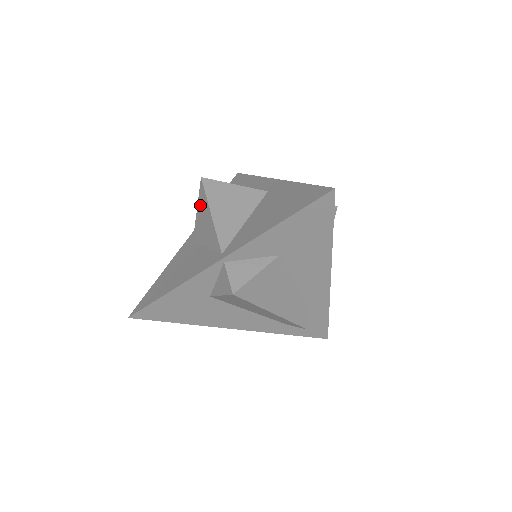
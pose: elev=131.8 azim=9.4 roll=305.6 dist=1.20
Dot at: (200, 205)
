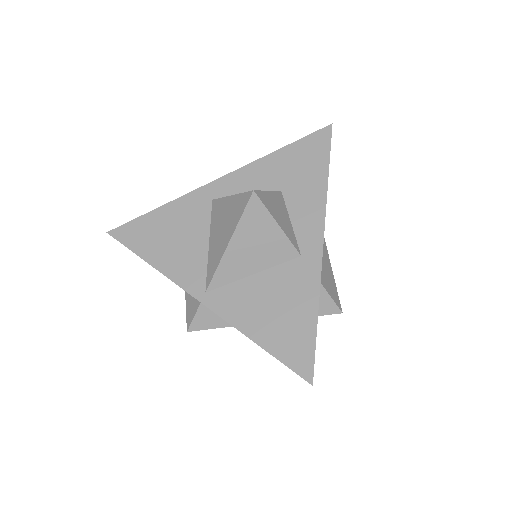
Dot at: (234, 205)
